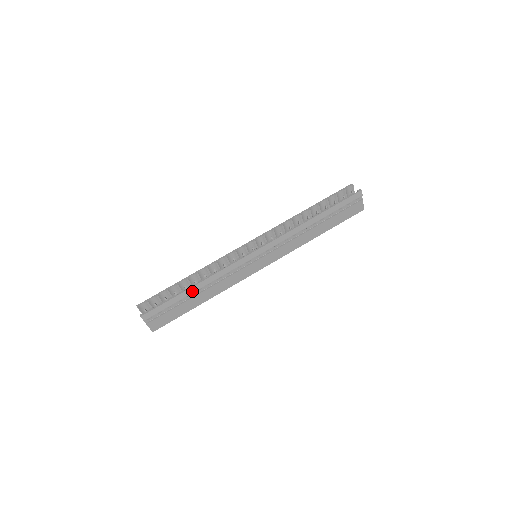
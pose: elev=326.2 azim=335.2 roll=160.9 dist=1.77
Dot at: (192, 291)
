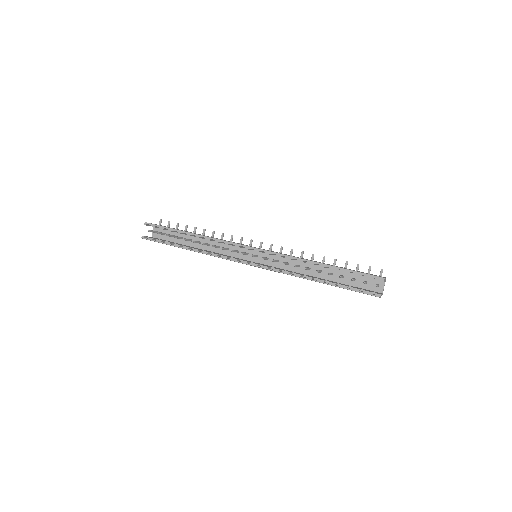
Dot at: (186, 249)
